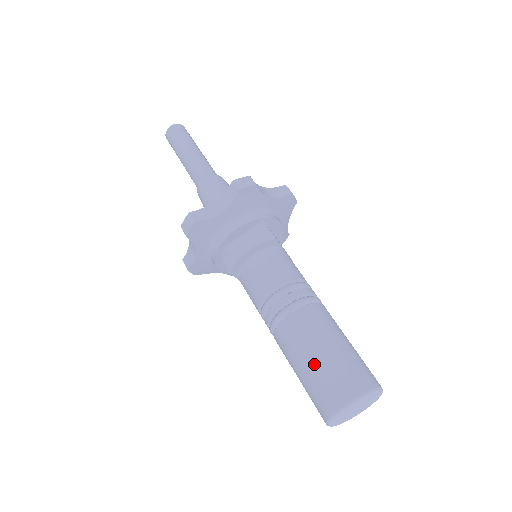
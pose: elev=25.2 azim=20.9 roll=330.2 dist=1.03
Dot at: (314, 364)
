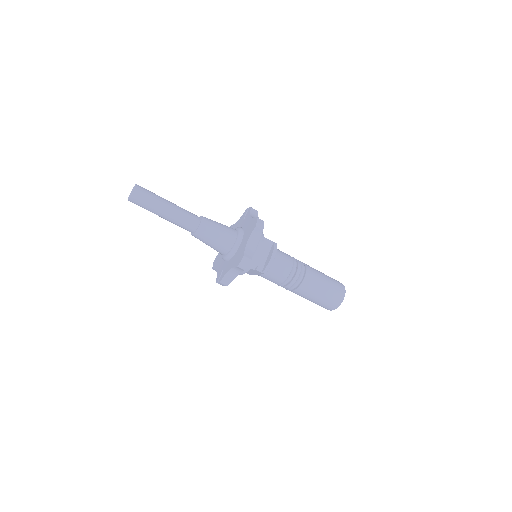
Dot at: (325, 291)
